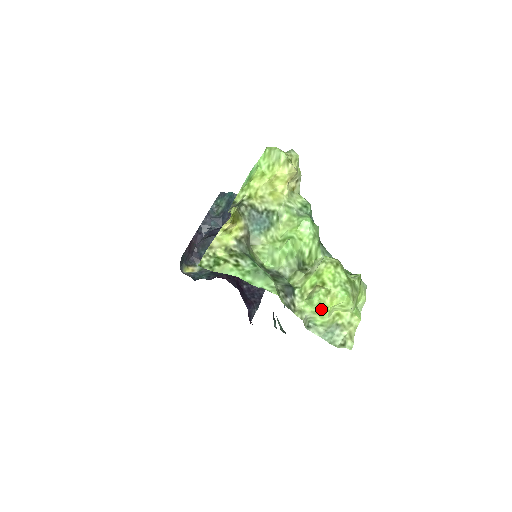
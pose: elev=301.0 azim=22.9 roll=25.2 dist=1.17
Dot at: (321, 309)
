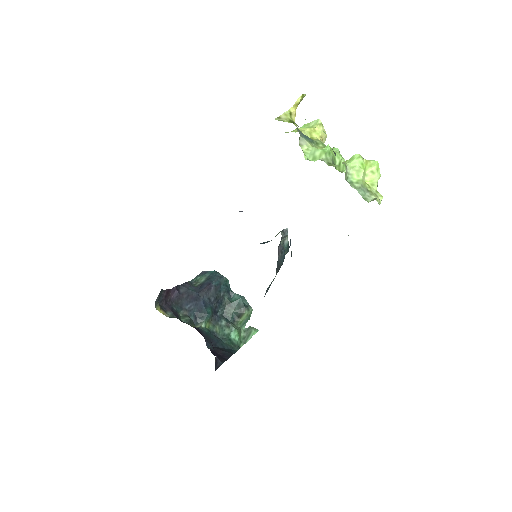
Dot at: (359, 164)
